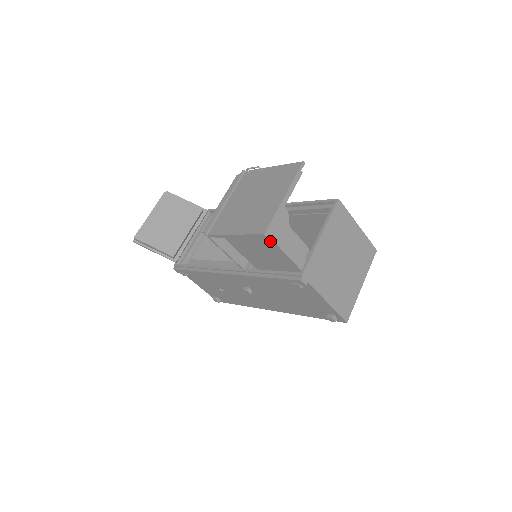
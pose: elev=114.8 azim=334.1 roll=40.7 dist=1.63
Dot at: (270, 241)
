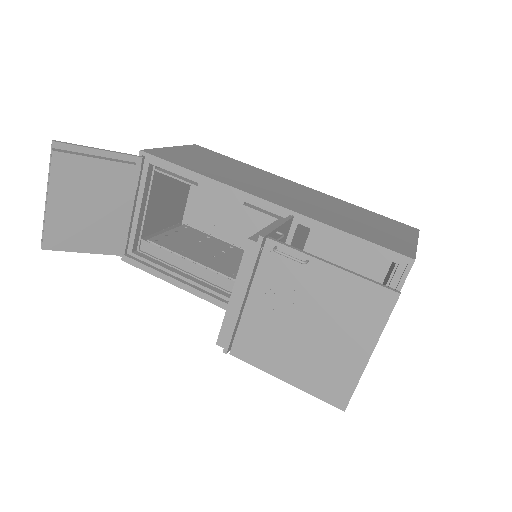
Dot at: occluded
